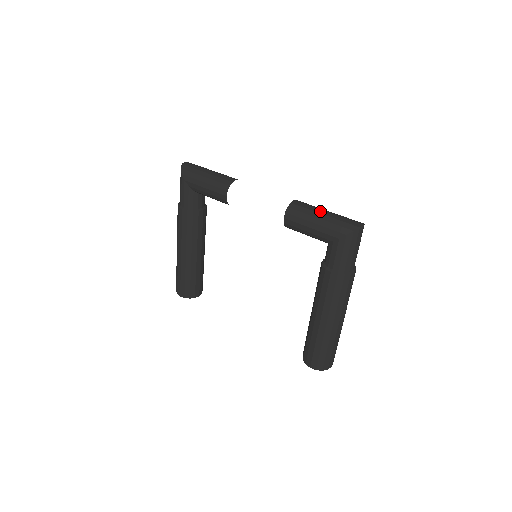
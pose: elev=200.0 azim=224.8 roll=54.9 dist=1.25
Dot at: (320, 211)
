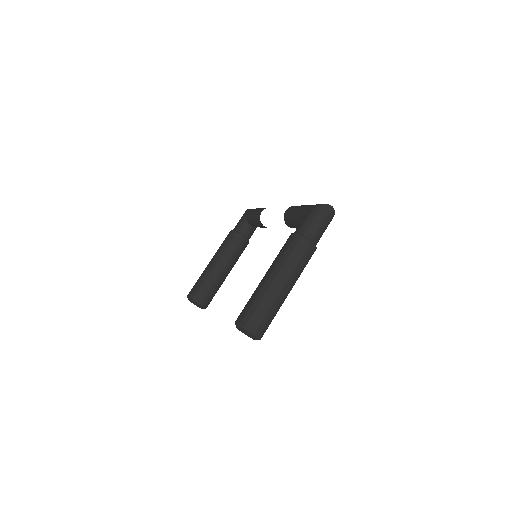
Dot at: occluded
